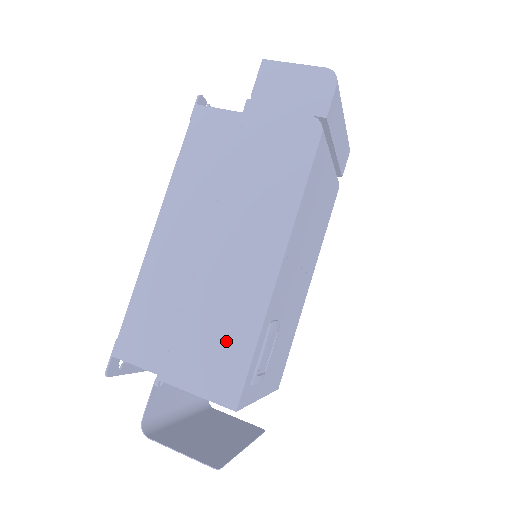
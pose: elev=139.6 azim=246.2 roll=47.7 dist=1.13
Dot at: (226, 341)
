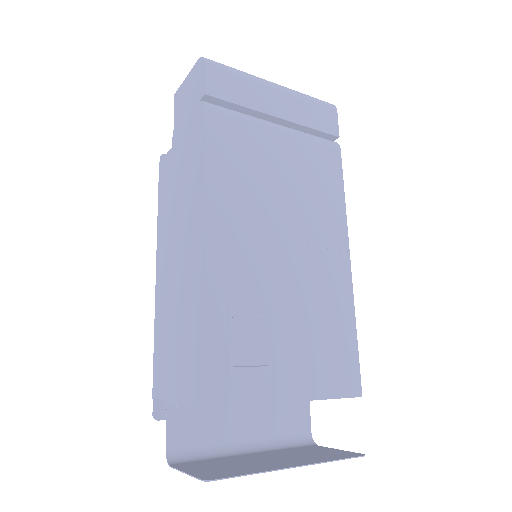
Dot at: (190, 339)
